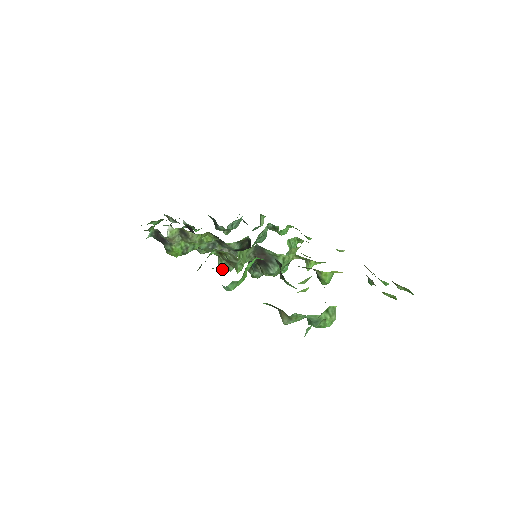
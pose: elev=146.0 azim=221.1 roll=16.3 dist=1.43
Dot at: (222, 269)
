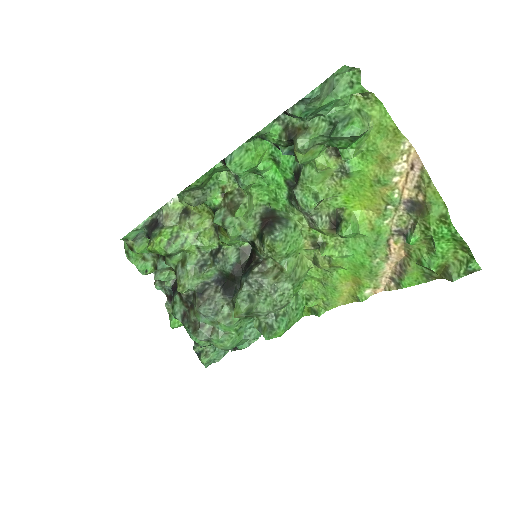
Dot at: (216, 220)
